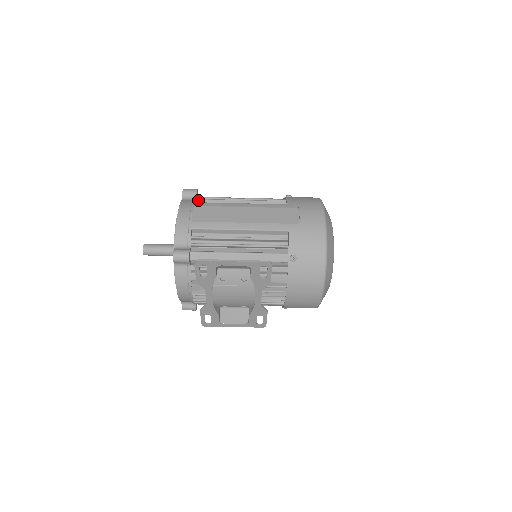
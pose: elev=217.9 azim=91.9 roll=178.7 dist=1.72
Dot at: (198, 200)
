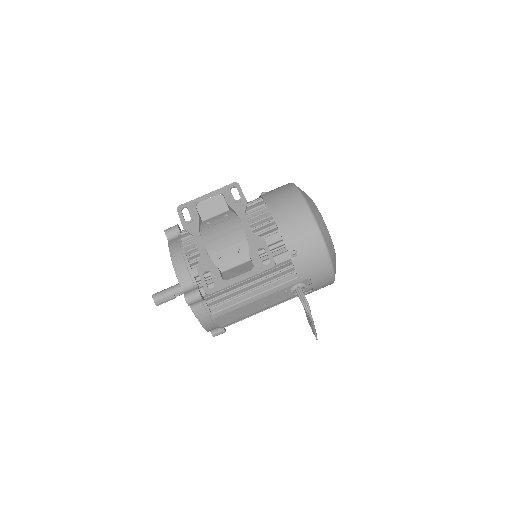
Dot at: occluded
